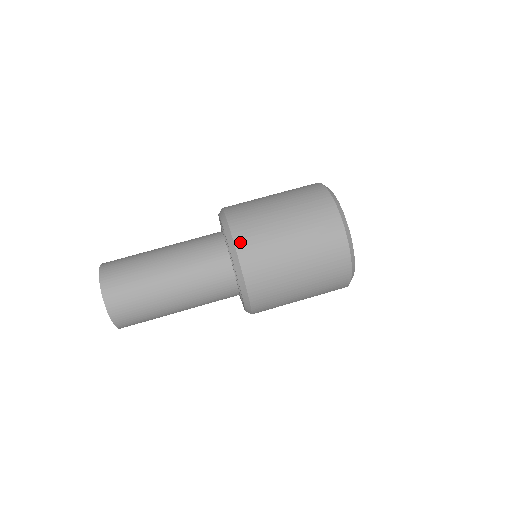
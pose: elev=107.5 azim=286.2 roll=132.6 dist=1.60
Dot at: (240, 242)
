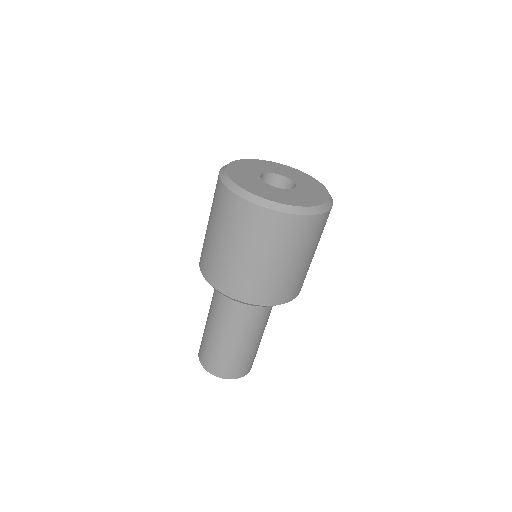
Dot at: (296, 294)
